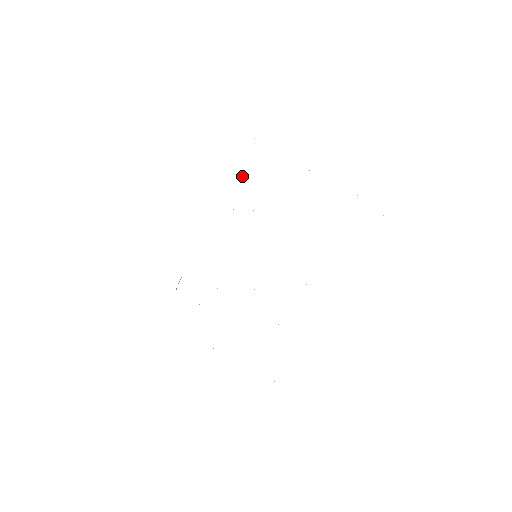
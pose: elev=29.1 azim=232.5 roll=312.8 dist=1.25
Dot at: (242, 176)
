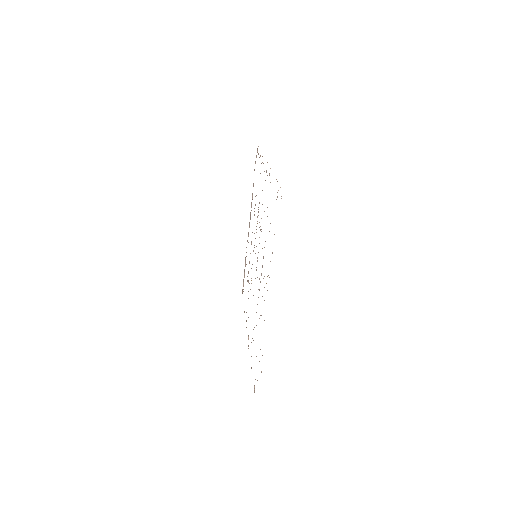
Dot at: occluded
